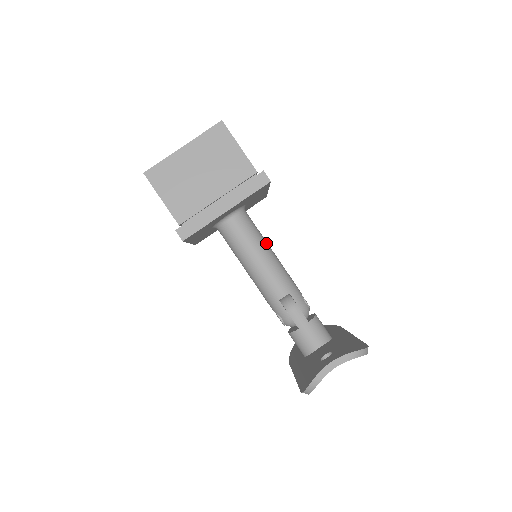
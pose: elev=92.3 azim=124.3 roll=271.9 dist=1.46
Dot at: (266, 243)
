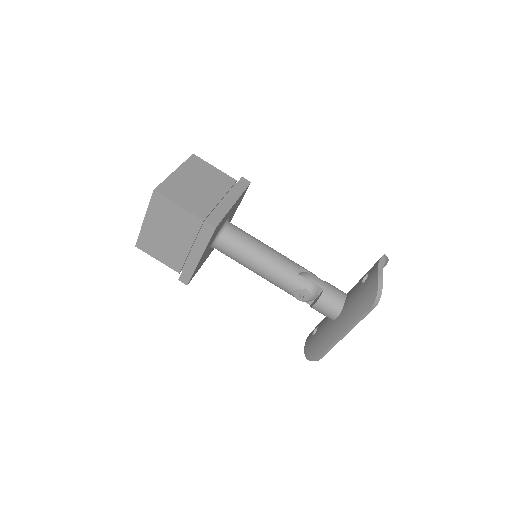
Dot at: occluded
